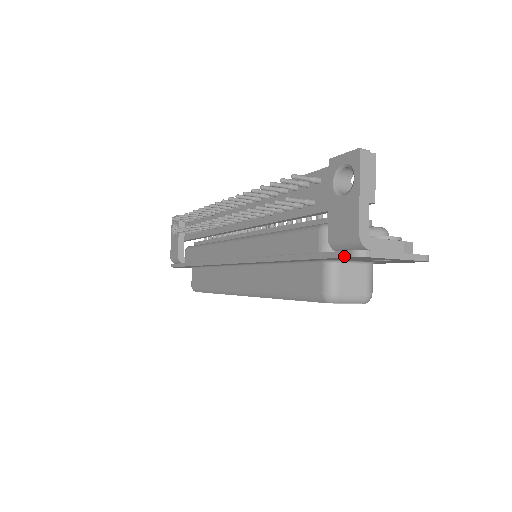
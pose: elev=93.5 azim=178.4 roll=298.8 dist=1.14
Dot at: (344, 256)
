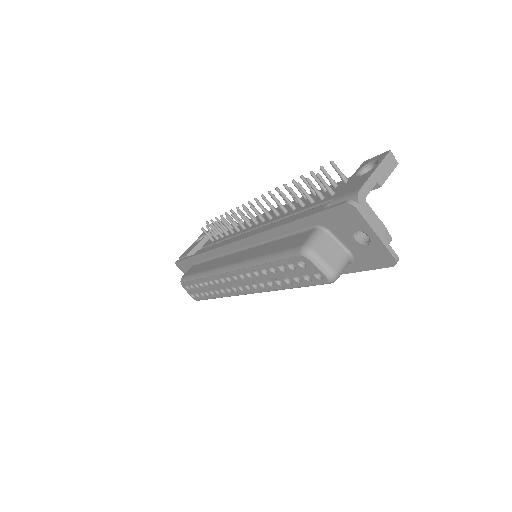
Dot at: (339, 204)
